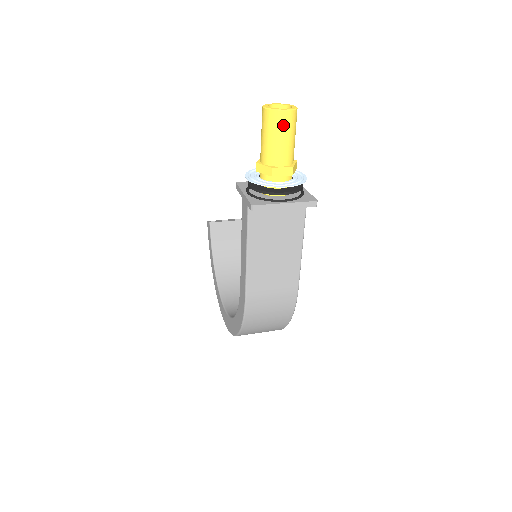
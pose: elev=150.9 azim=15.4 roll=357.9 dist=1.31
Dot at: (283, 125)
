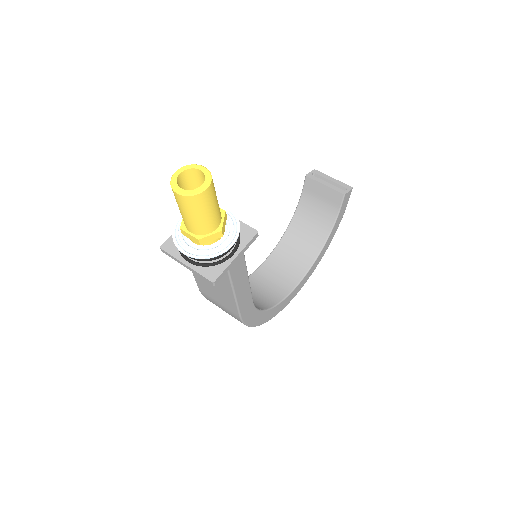
Dot at: (180, 203)
